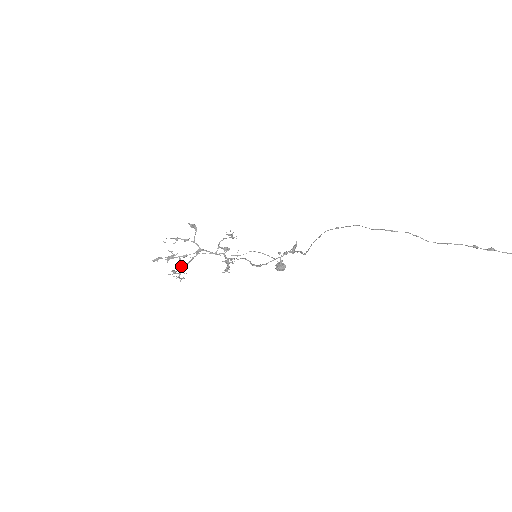
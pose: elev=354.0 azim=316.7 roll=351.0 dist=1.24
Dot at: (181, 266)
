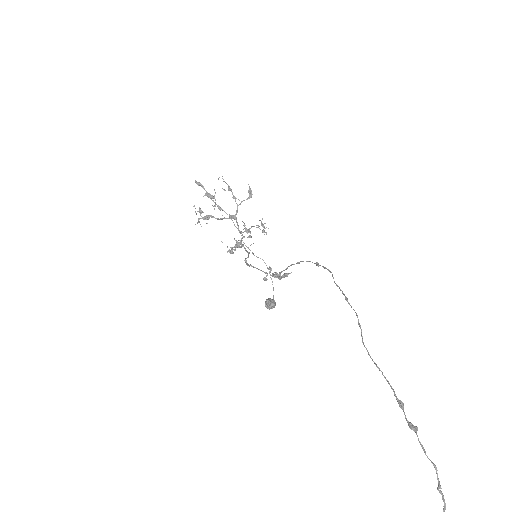
Dot at: occluded
